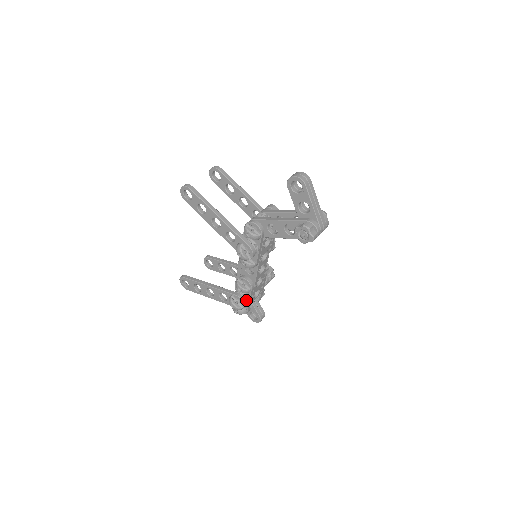
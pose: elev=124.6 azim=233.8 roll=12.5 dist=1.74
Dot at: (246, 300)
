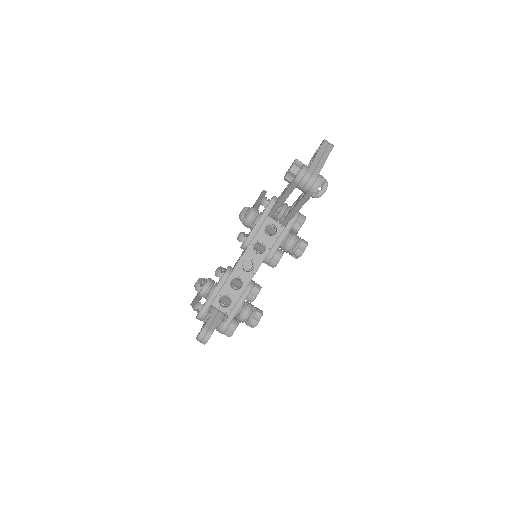
Dot at: (211, 286)
